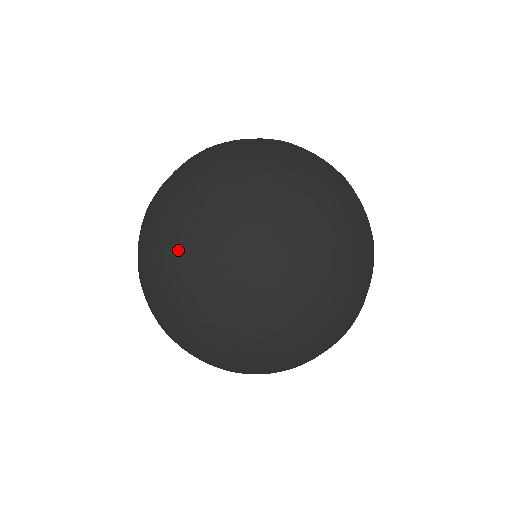
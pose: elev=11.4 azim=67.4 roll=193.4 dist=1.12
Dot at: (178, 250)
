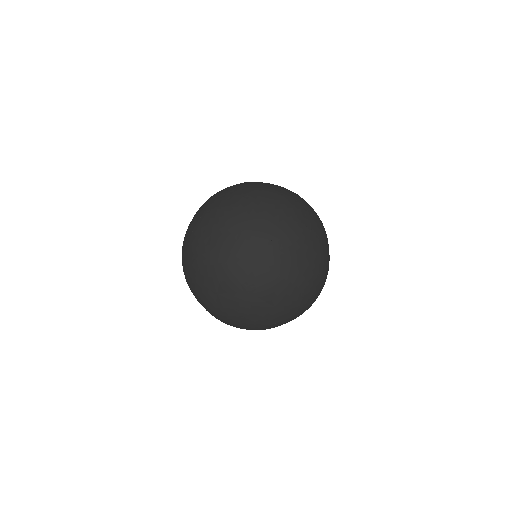
Dot at: (253, 217)
